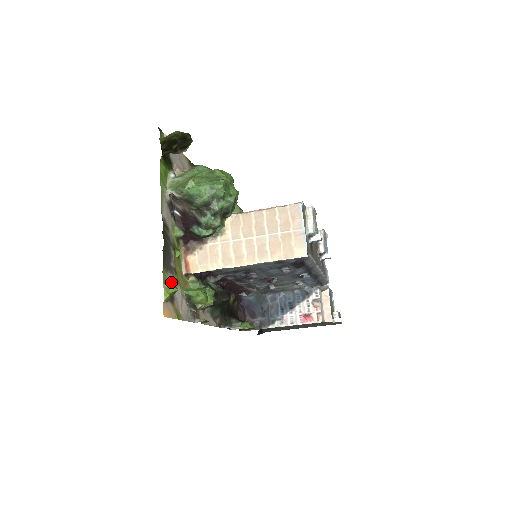
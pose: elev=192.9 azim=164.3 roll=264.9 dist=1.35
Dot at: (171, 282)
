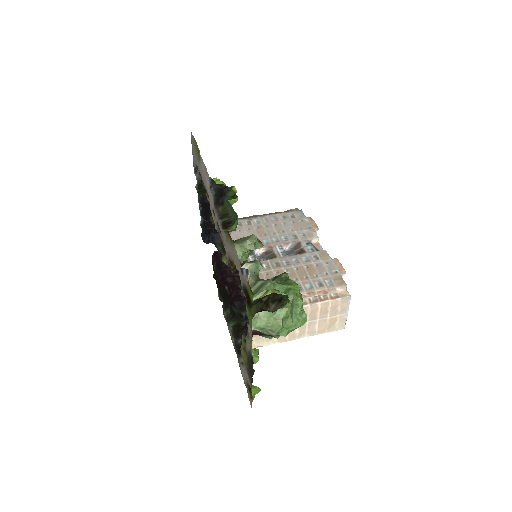
Dot at: (247, 378)
